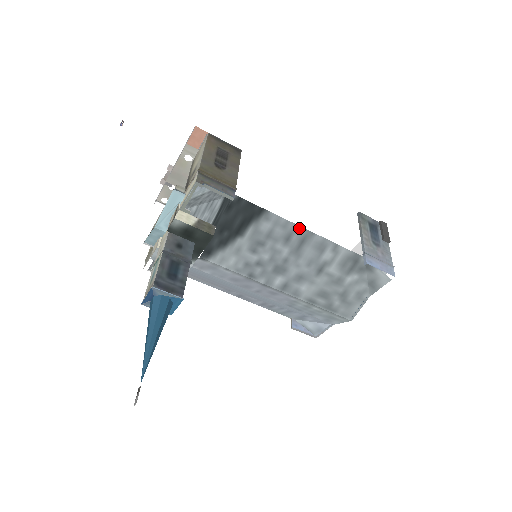
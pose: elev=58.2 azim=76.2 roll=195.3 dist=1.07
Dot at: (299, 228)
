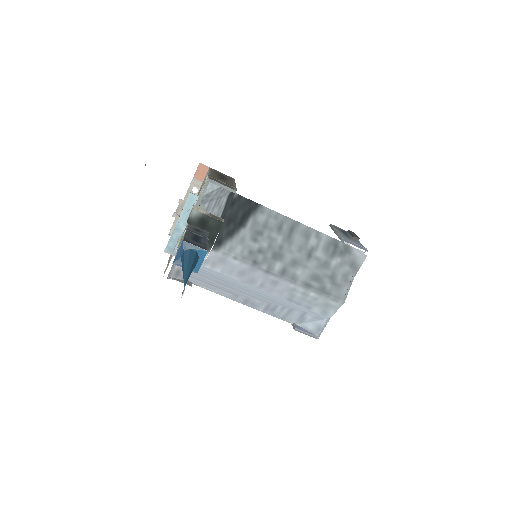
Dot at: (287, 219)
